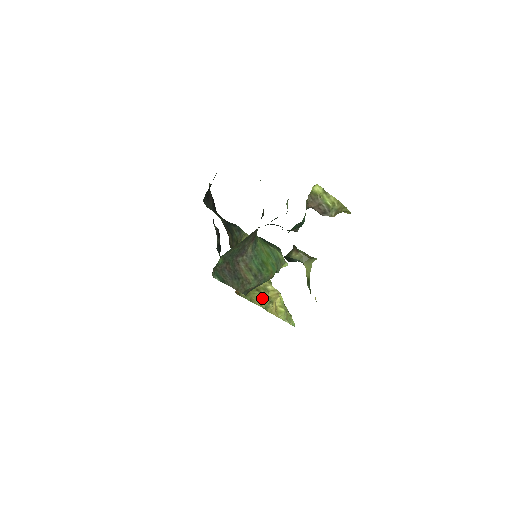
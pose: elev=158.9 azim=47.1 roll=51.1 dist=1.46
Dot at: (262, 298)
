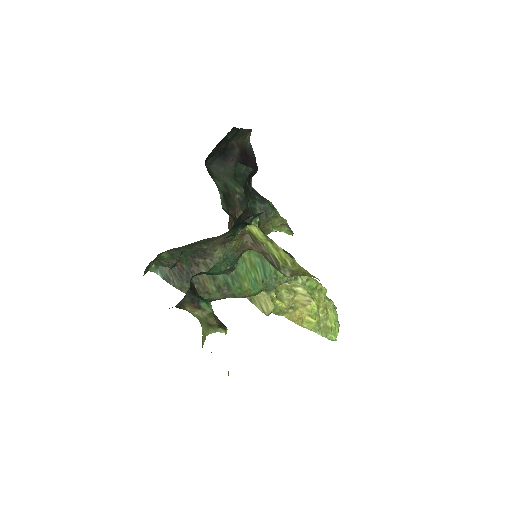
Dot at: (268, 302)
